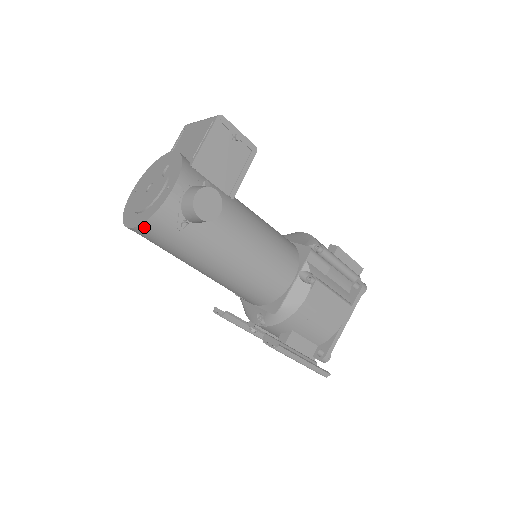
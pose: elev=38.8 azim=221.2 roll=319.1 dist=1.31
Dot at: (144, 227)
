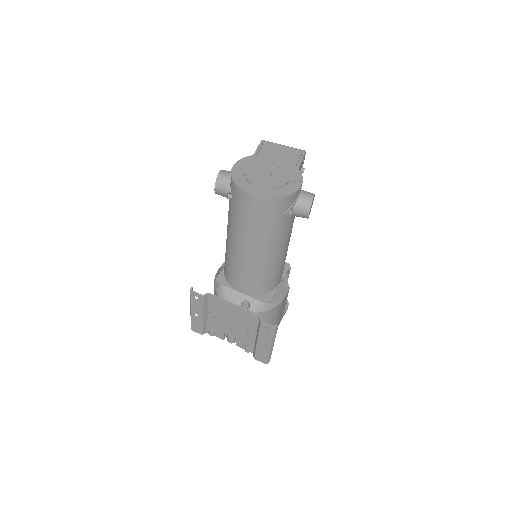
Dot at: (273, 201)
